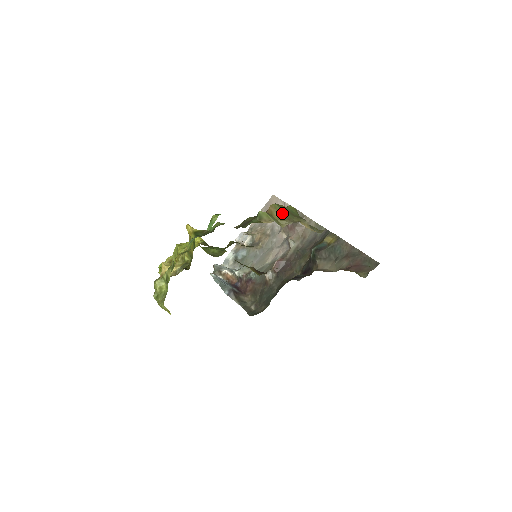
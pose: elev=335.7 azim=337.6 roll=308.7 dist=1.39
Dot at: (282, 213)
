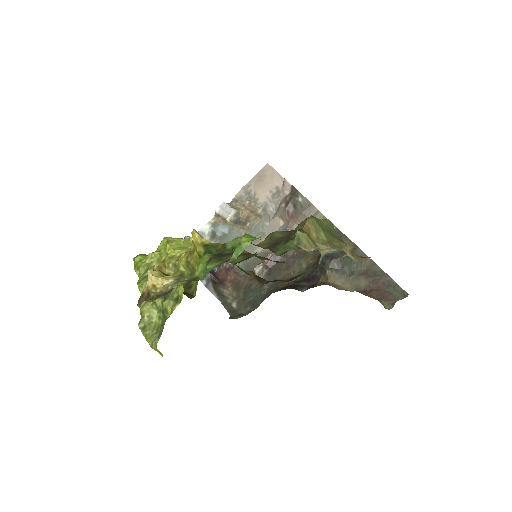
Dot at: (321, 232)
